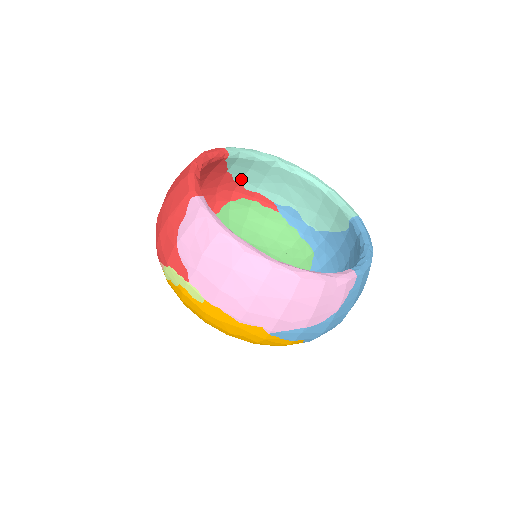
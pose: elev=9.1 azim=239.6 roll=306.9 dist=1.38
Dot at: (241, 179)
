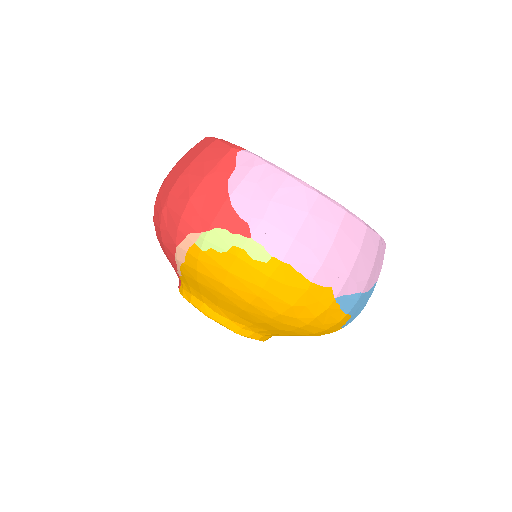
Dot at: occluded
